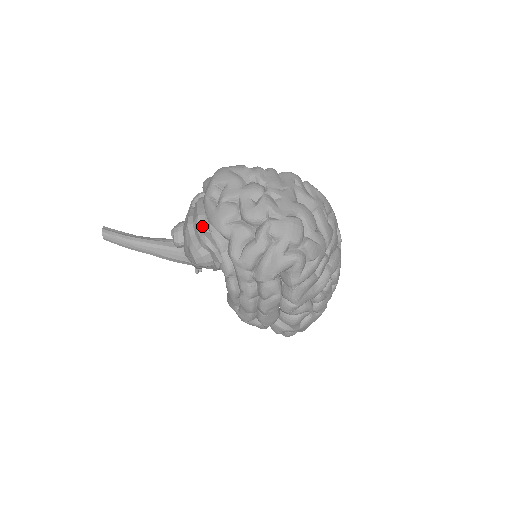
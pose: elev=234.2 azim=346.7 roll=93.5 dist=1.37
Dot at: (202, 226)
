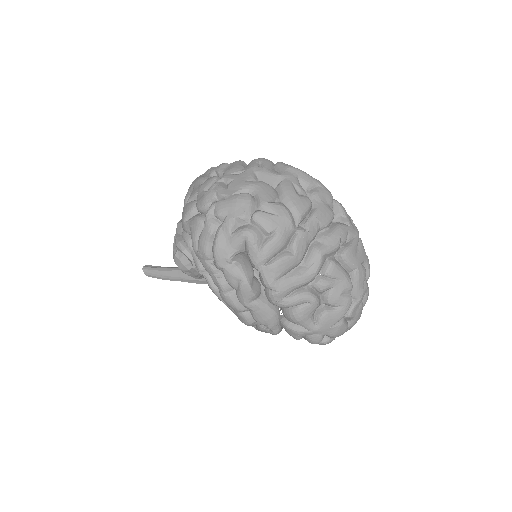
Dot at: (178, 232)
